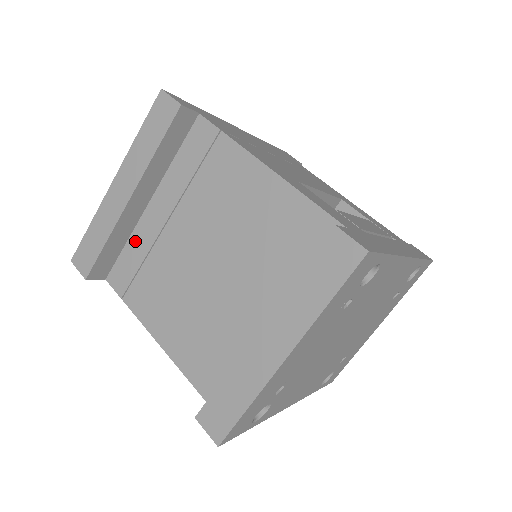
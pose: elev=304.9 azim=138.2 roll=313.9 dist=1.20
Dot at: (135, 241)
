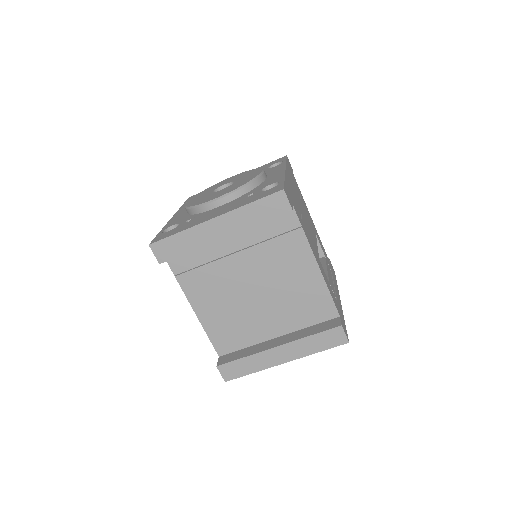
Dot at: (203, 249)
